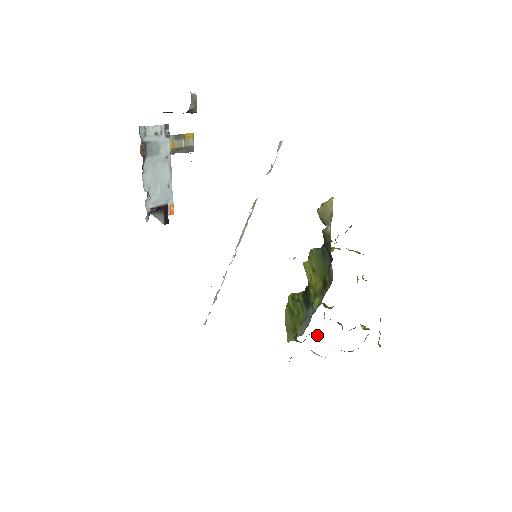
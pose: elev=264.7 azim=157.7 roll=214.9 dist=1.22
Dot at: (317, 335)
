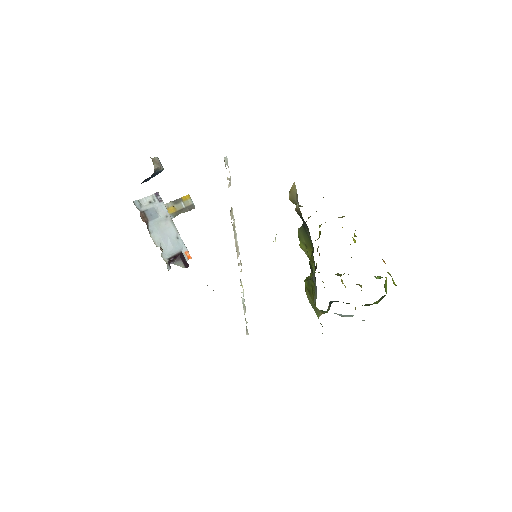
Dot at: occluded
